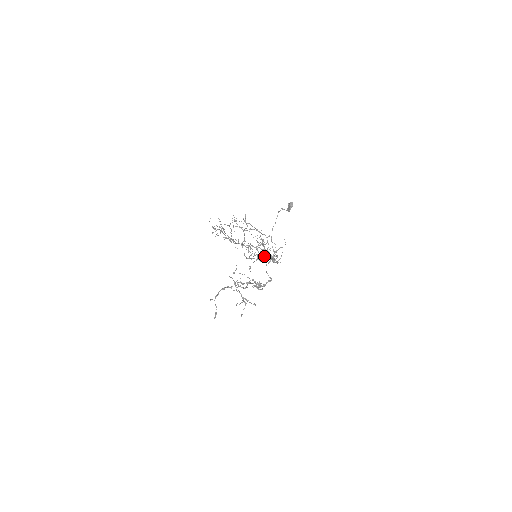
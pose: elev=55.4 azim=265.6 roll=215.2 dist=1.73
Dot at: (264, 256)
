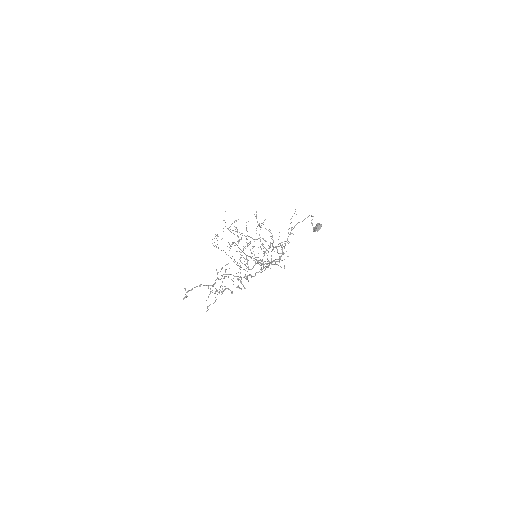
Dot at: occluded
